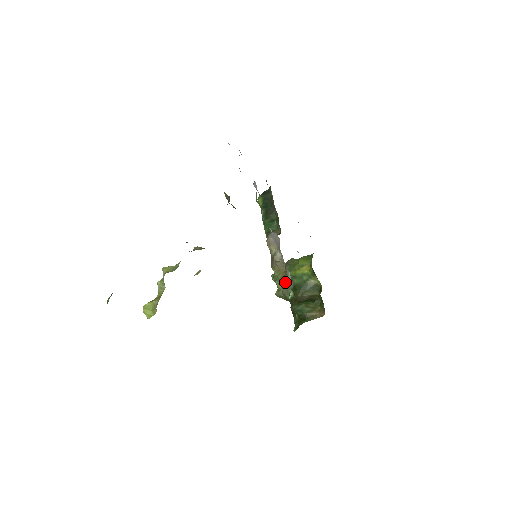
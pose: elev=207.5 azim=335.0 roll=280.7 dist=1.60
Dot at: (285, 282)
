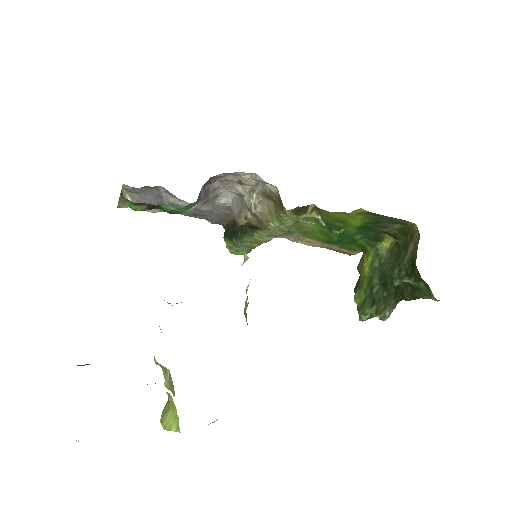
Dot at: (278, 200)
